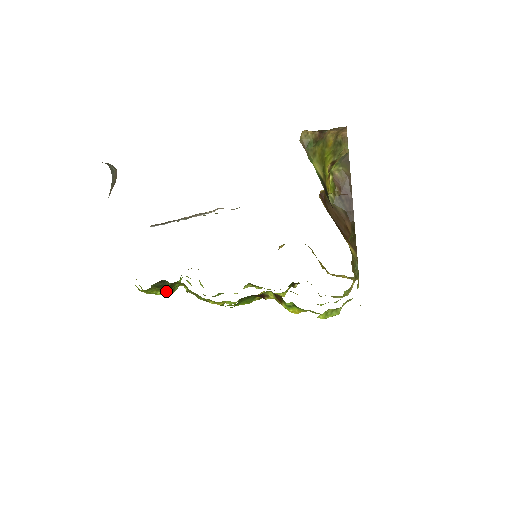
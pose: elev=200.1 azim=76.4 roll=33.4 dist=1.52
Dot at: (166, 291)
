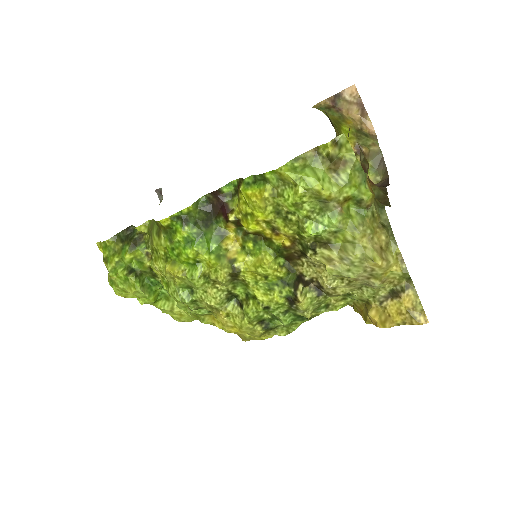
Dot at: (129, 271)
